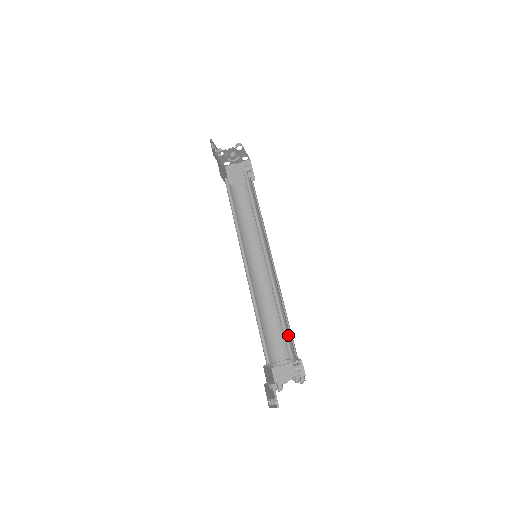
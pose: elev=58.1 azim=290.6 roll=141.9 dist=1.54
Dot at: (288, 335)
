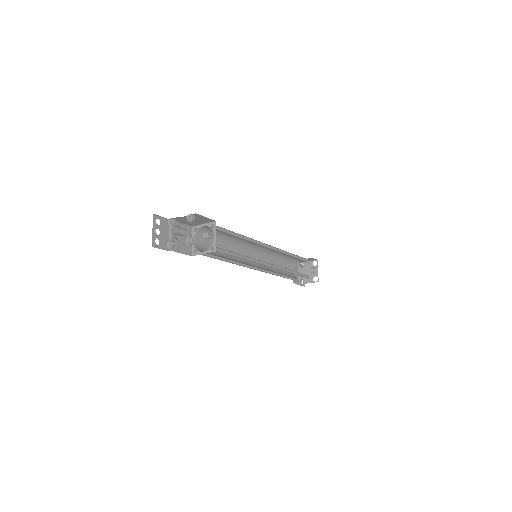
Dot at: occluded
